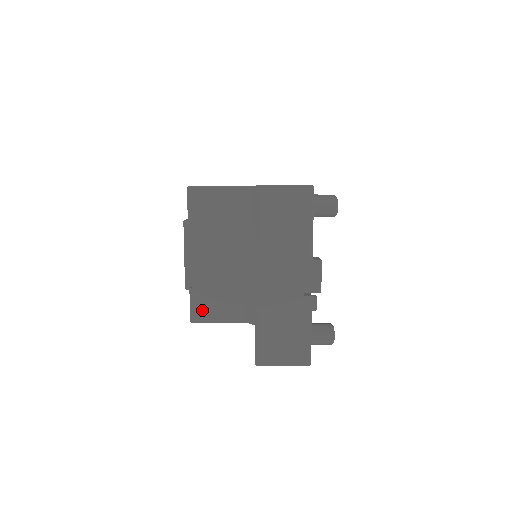
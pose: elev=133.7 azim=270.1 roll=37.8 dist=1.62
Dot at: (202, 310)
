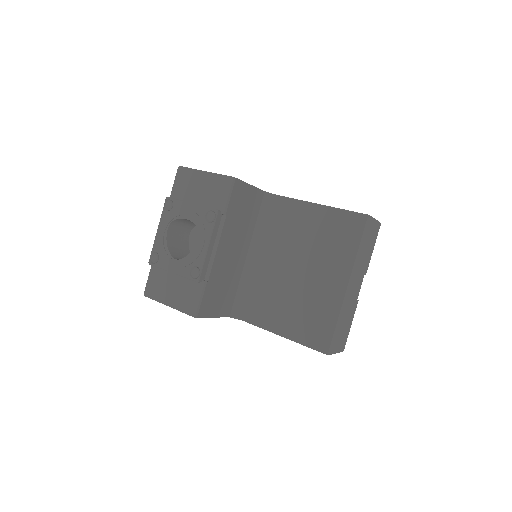
Dot at: (208, 305)
